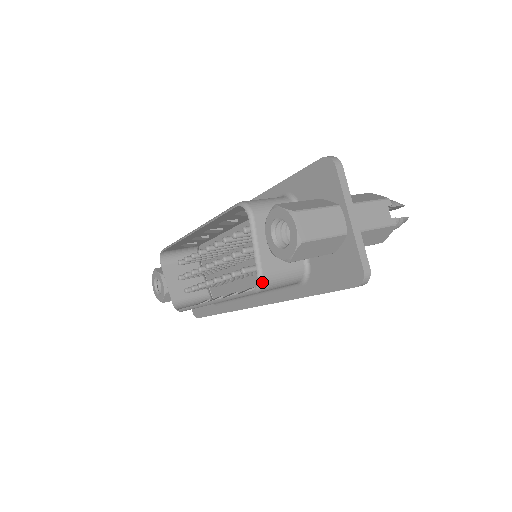
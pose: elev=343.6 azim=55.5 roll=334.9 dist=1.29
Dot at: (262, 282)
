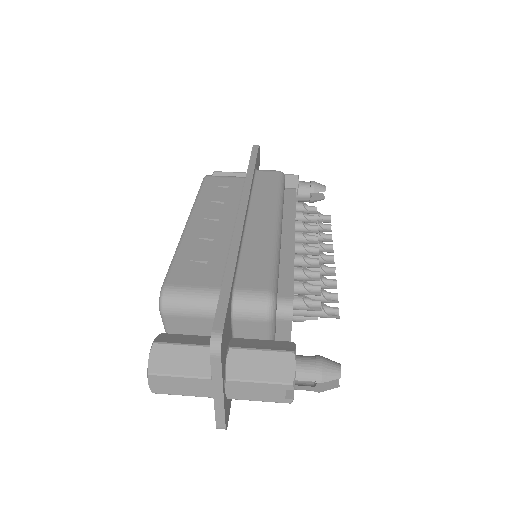
Dot at: occluded
